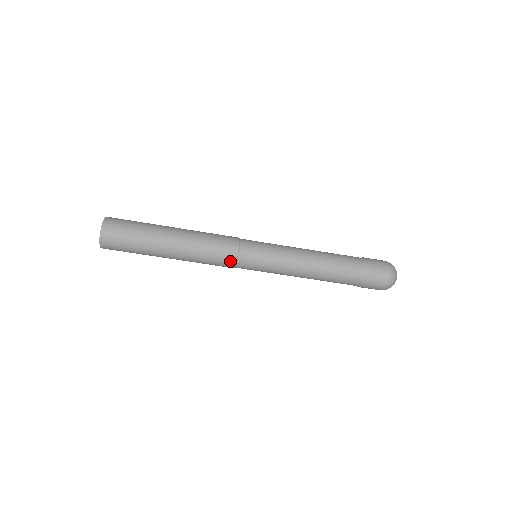
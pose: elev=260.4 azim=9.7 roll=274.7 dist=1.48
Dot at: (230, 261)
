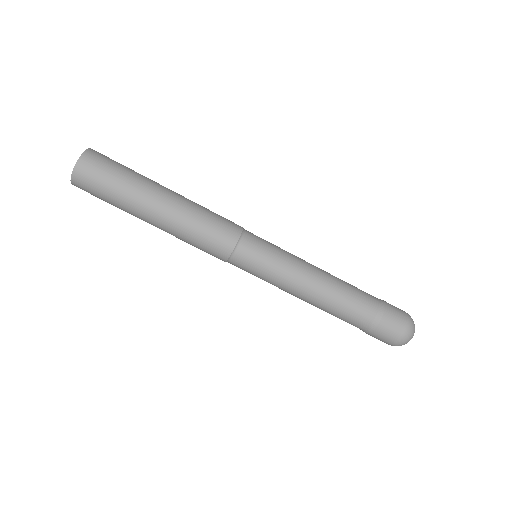
Dot at: (219, 258)
